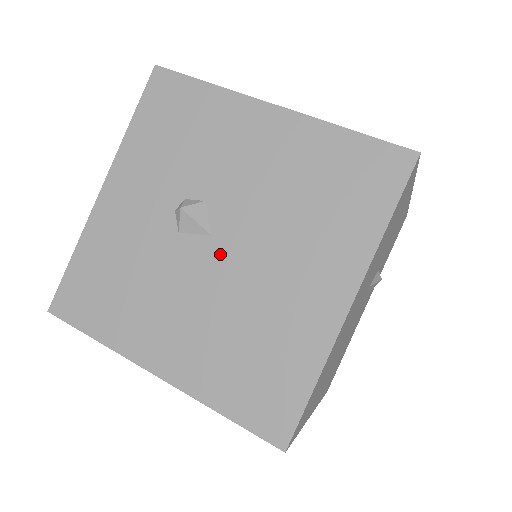
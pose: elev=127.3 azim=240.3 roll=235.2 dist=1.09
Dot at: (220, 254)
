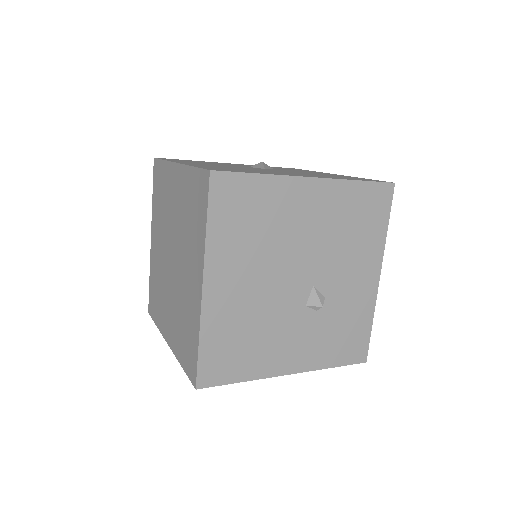
Dot at: (262, 169)
